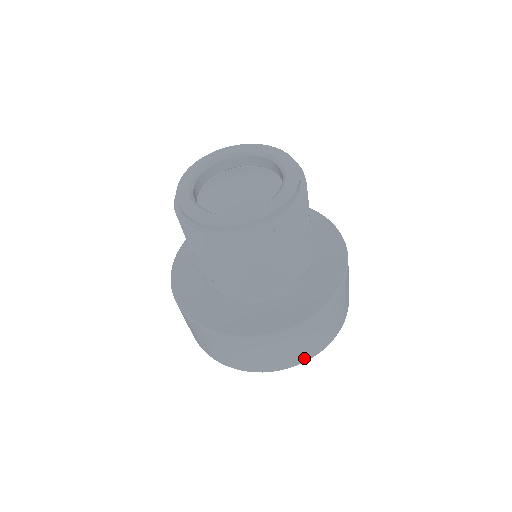
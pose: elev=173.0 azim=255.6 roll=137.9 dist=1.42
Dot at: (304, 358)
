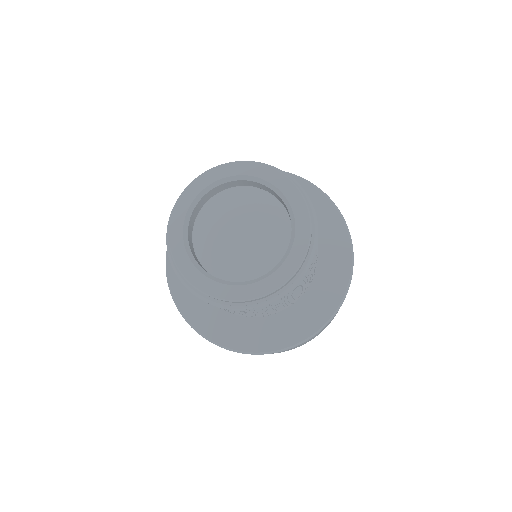
Dot at: occluded
